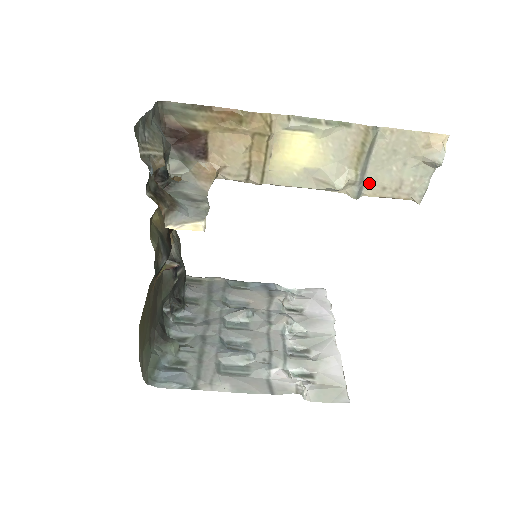
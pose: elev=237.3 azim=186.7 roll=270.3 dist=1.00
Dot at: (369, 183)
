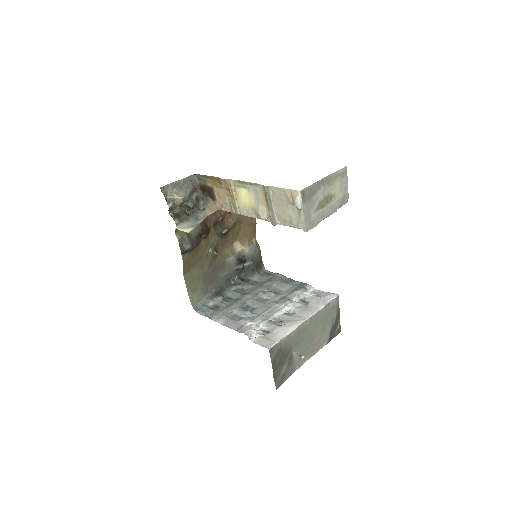
Dot at: (278, 217)
